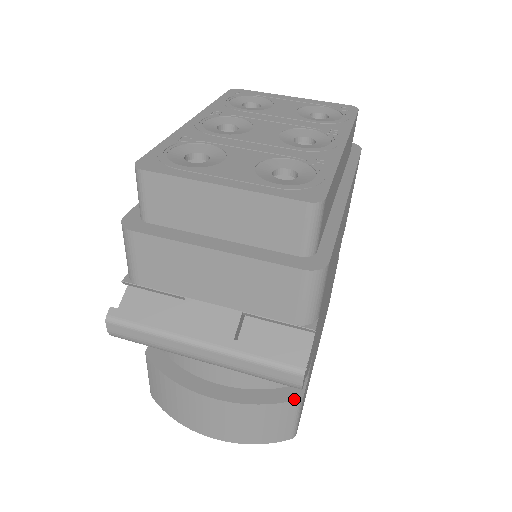
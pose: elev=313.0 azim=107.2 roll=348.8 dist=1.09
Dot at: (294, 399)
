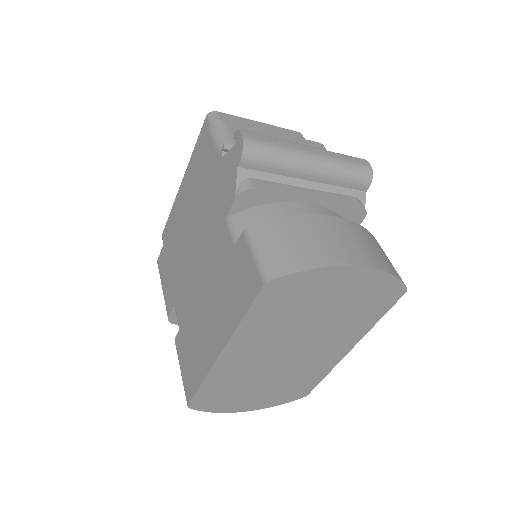
Dot at: occluded
